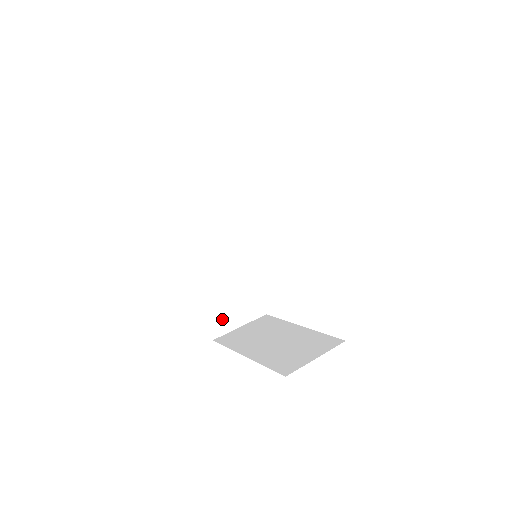
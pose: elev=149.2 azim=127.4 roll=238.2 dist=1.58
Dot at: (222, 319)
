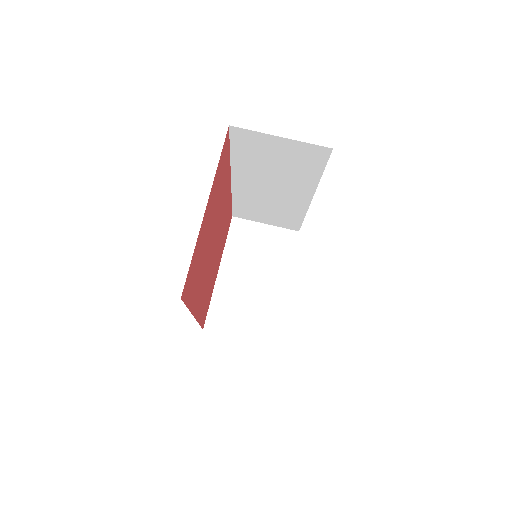
Dot at: (248, 214)
